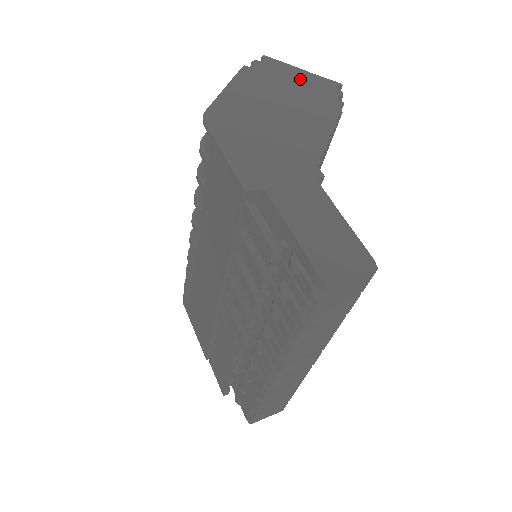
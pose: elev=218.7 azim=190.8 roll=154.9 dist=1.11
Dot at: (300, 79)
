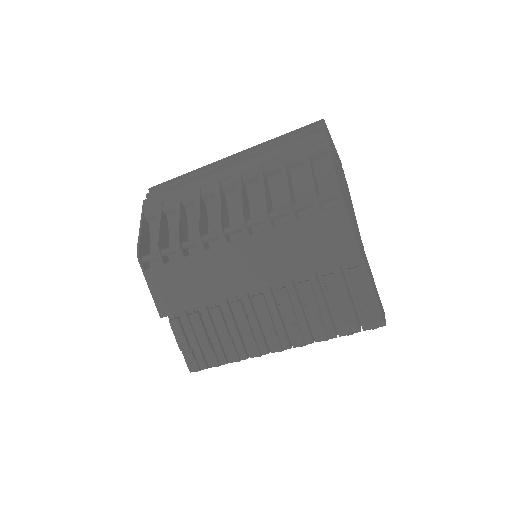
Dot at: occluded
